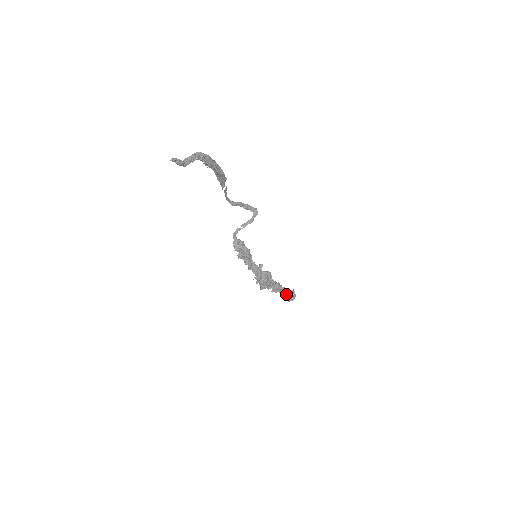
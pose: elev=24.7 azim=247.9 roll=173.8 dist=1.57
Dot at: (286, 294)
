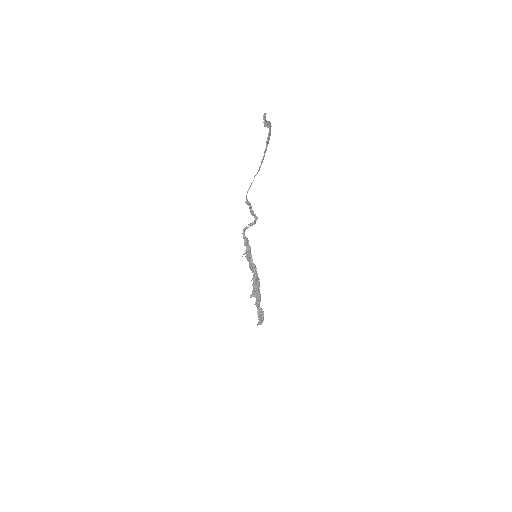
Dot at: (261, 313)
